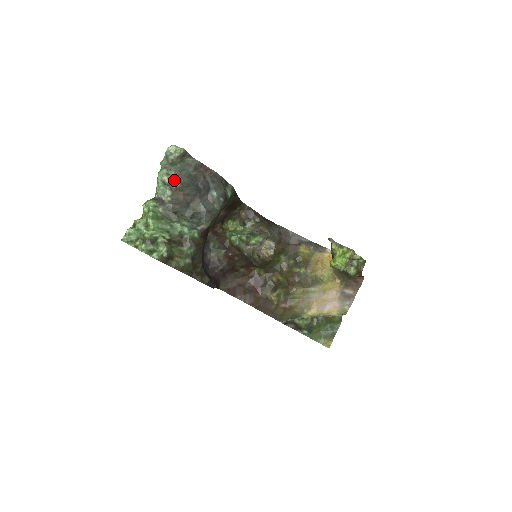
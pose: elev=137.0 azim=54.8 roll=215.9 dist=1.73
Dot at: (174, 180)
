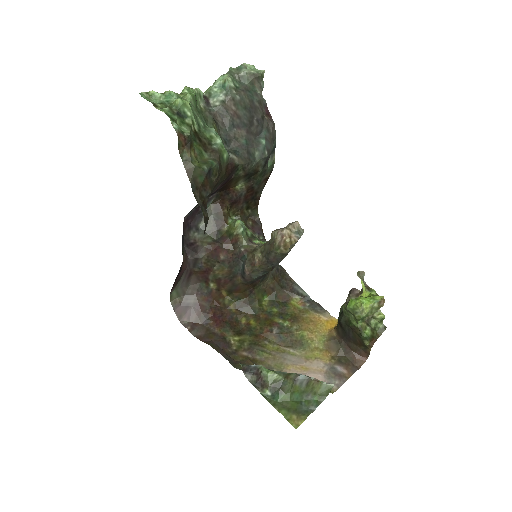
Dot at: (235, 90)
